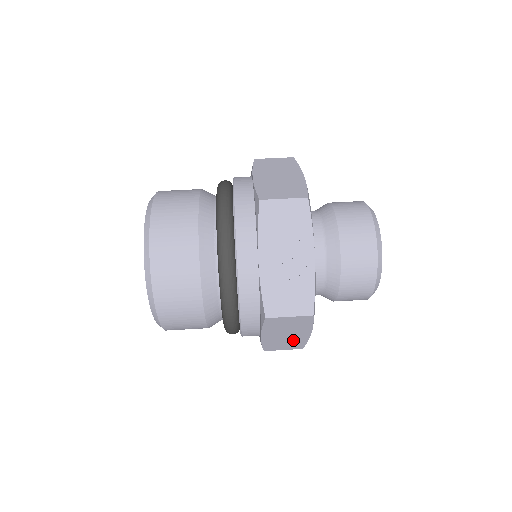
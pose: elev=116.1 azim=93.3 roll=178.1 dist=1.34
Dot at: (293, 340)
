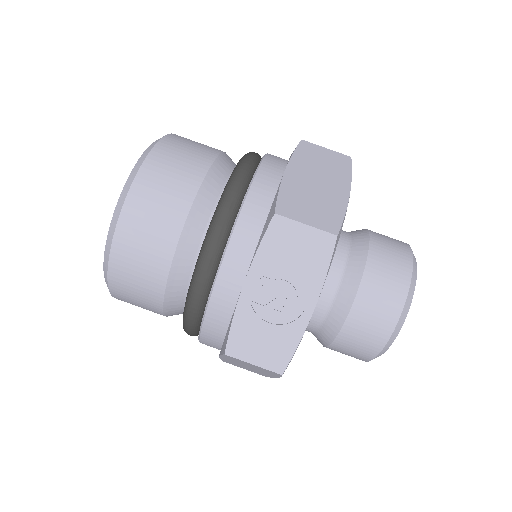
Dot at: (256, 371)
